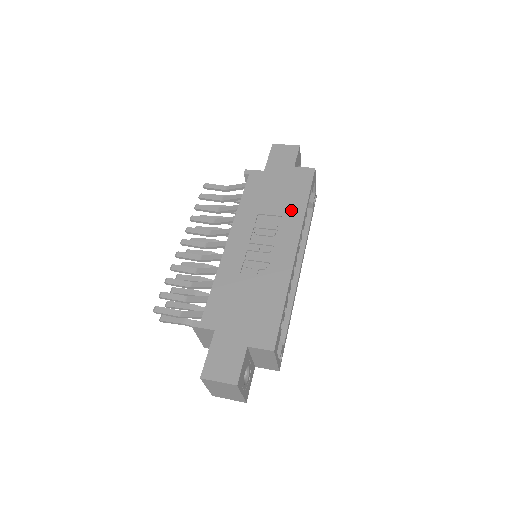
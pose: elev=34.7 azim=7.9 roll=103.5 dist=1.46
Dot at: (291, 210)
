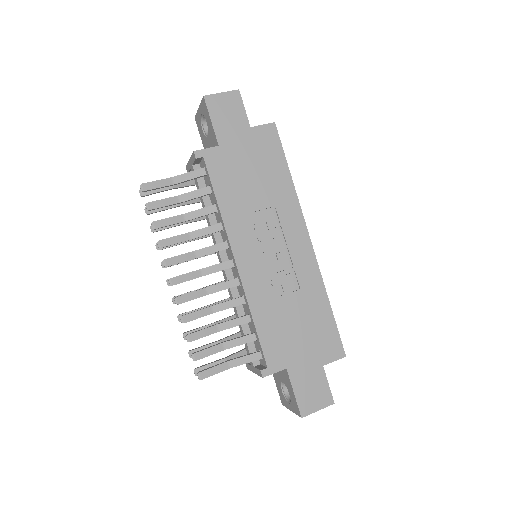
Dot at: (280, 194)
